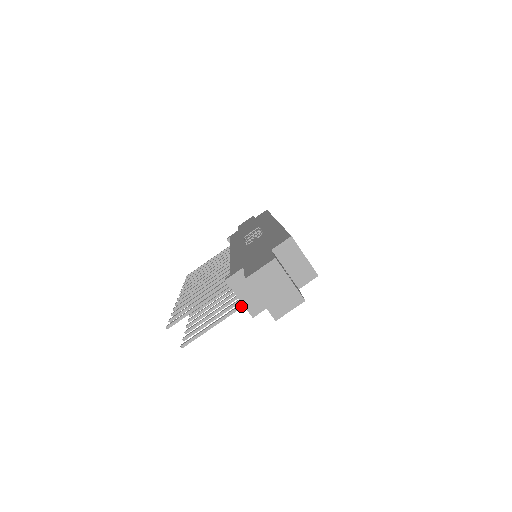
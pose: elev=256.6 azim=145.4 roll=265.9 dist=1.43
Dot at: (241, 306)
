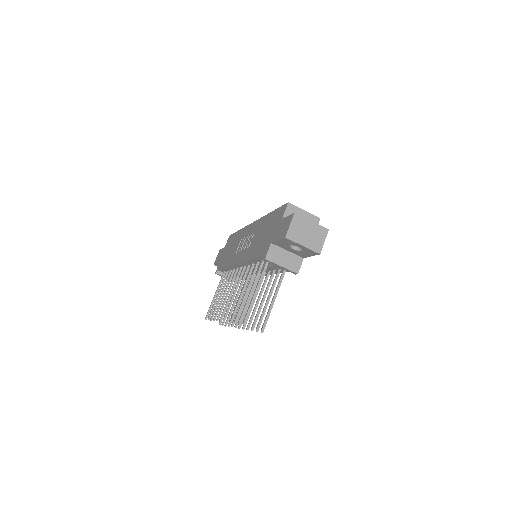
Dot at: (283, 276)
